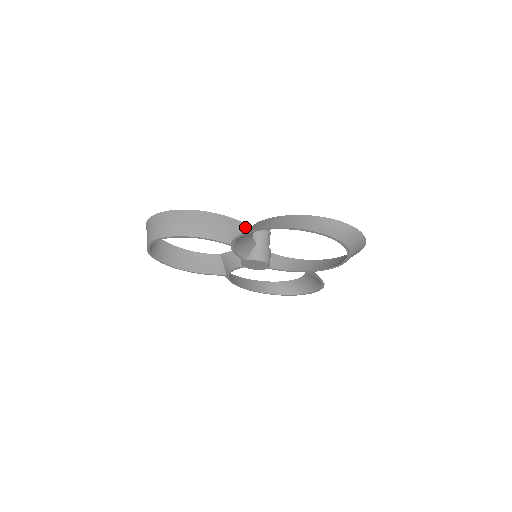
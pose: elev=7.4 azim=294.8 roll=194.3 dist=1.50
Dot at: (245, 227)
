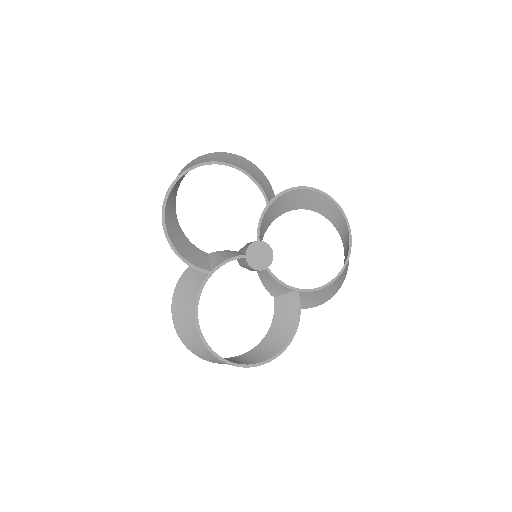
Dot at: occluded
